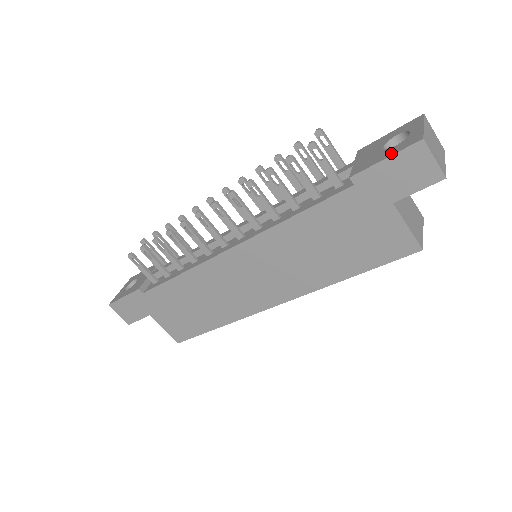
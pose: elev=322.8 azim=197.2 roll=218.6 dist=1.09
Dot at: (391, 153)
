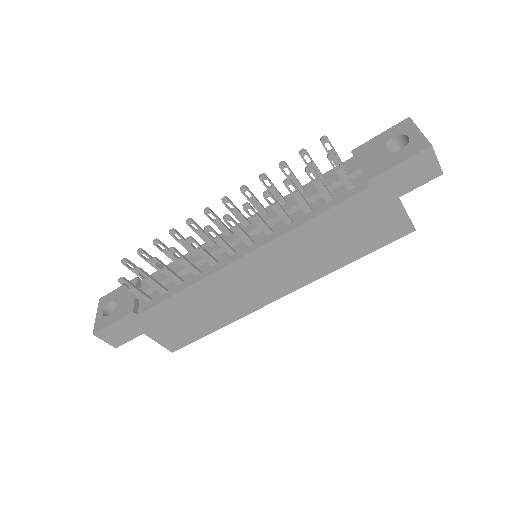
Dot at: (403, 158)
